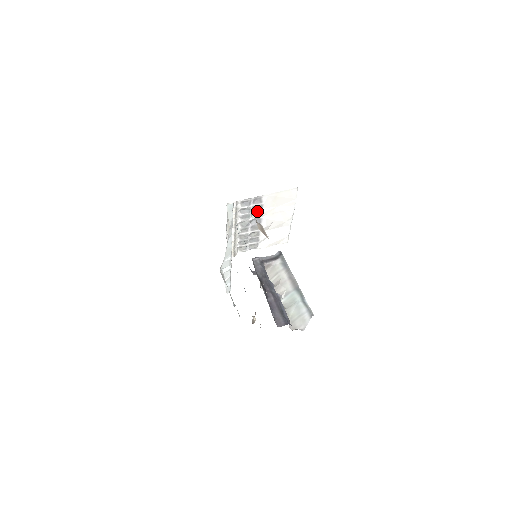
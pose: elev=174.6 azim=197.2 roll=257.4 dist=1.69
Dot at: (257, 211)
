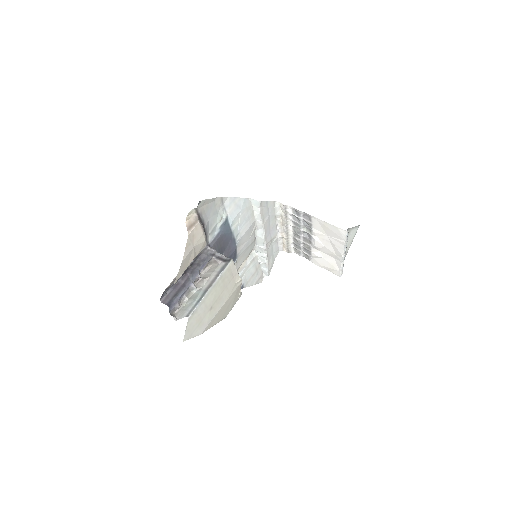
Dot at: (308, 226)
